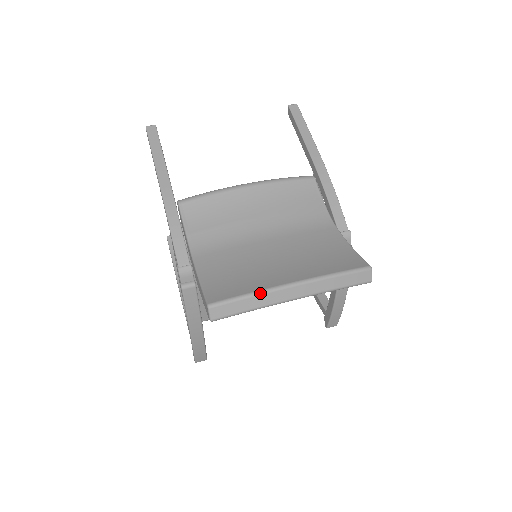
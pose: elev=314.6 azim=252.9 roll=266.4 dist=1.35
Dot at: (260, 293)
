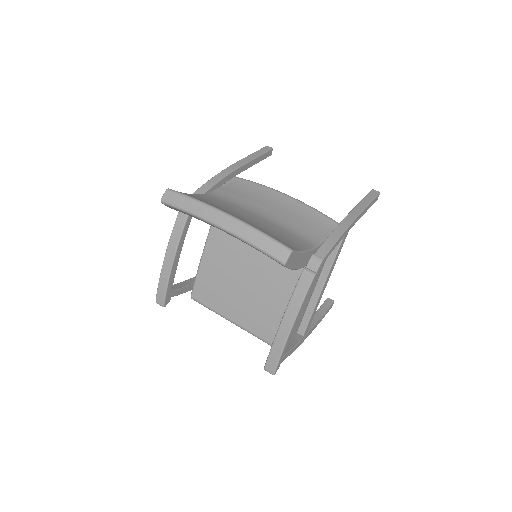
Dot at: (201, 202)
